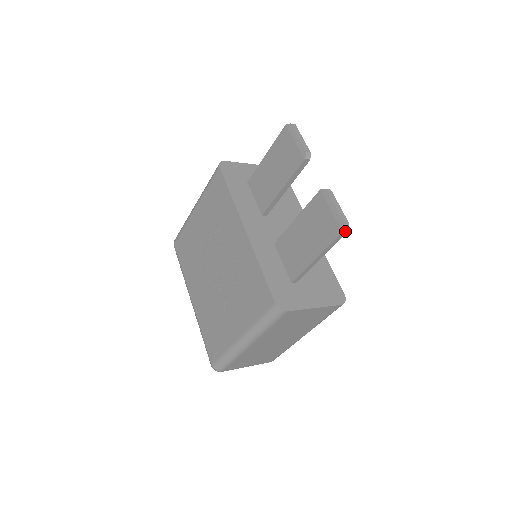
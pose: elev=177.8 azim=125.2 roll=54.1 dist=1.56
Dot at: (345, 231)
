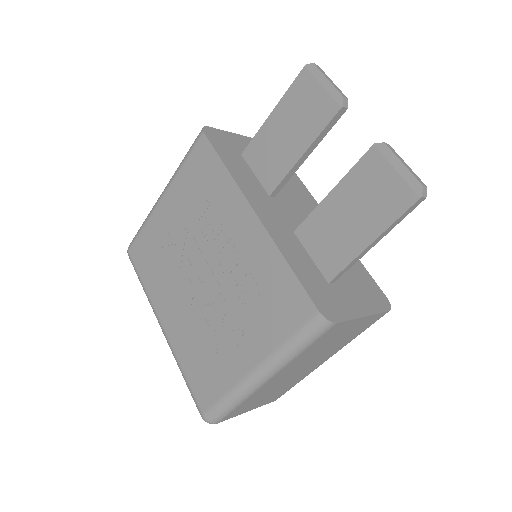
Dot at: (423, 197)
